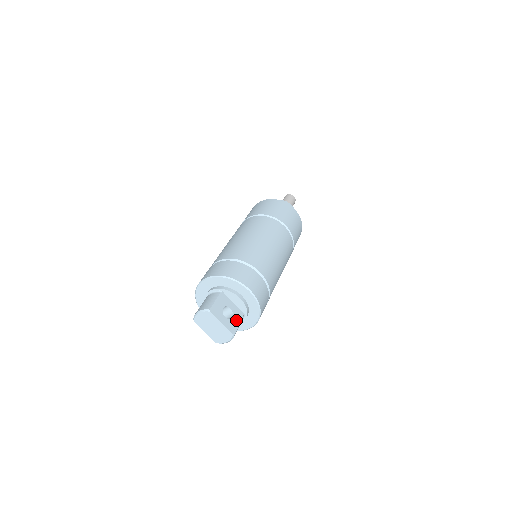
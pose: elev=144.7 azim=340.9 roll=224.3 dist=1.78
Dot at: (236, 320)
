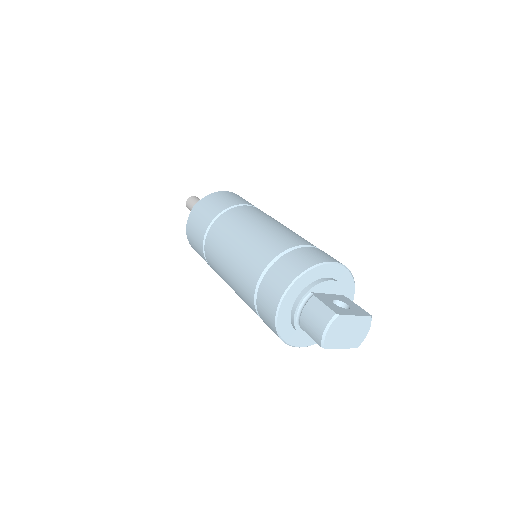
Dot at: (351, 304)
